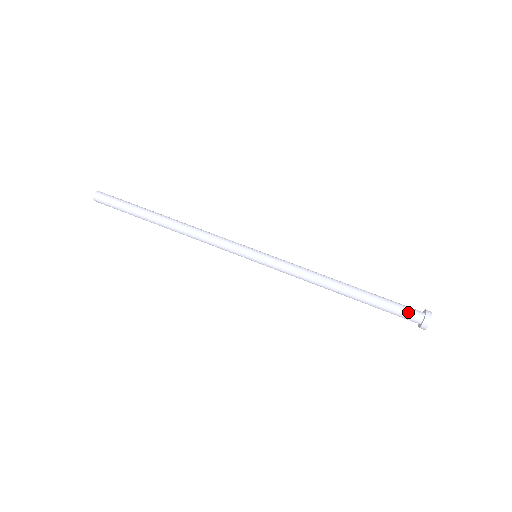
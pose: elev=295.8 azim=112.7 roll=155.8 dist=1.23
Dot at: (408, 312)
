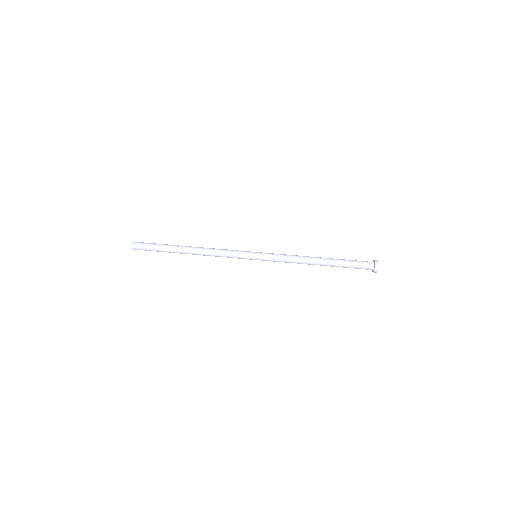
Dot at: (364, 262)
